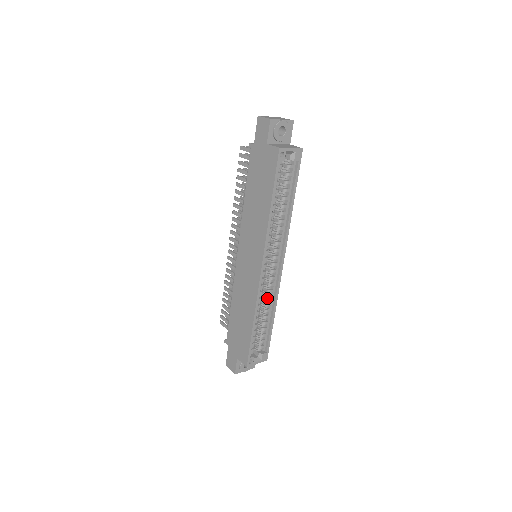
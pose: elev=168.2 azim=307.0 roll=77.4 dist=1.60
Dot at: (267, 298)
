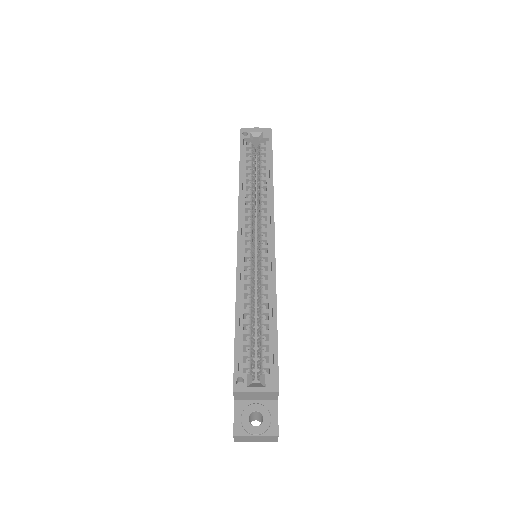
Dot at: (261, 283)
